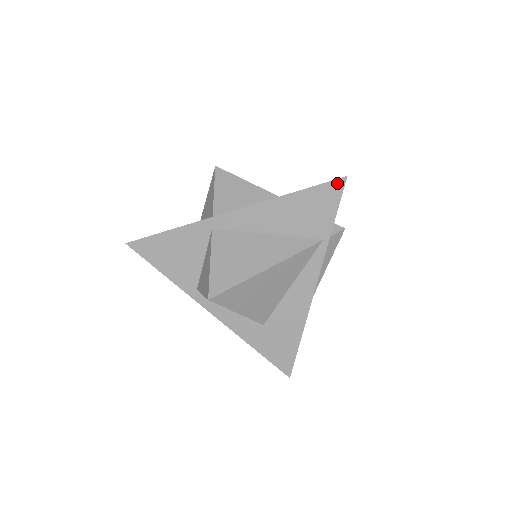
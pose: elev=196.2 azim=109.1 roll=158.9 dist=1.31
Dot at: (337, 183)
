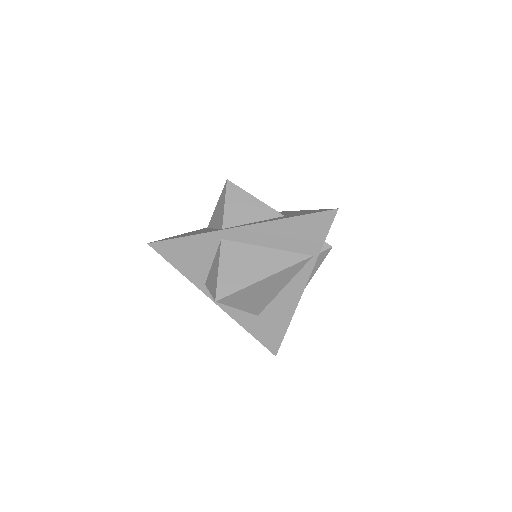
Dot at: (329, 213)
